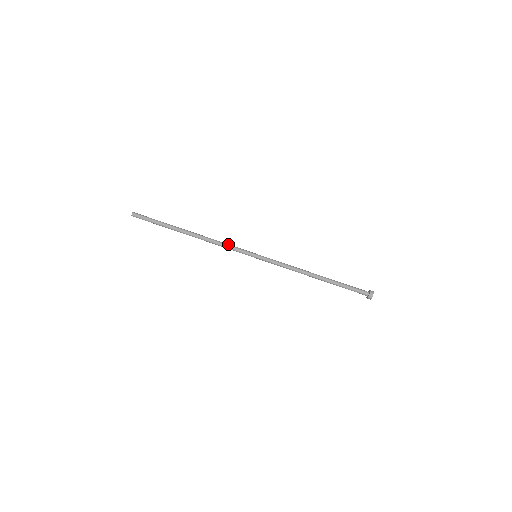
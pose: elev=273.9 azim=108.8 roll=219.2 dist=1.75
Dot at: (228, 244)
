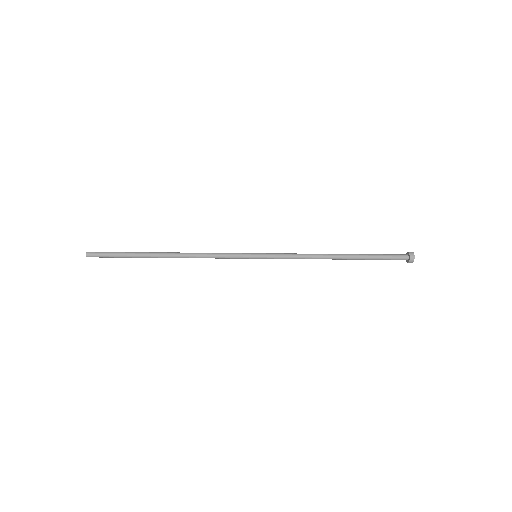
Dot at: (217, 253)
